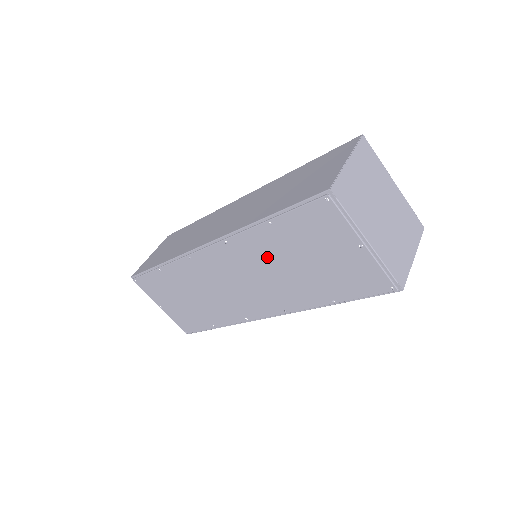
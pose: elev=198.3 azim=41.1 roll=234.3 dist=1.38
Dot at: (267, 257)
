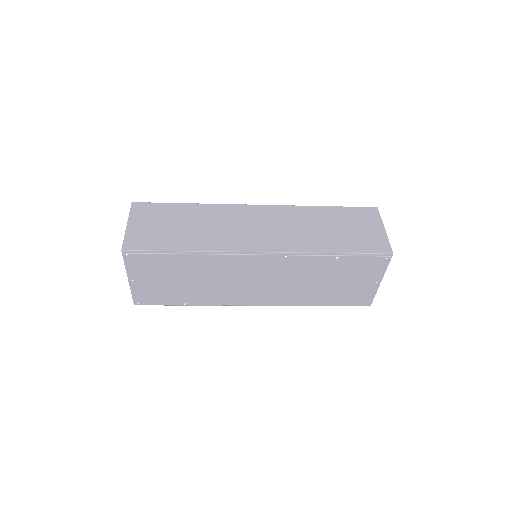
Dot at: (308, 273)
